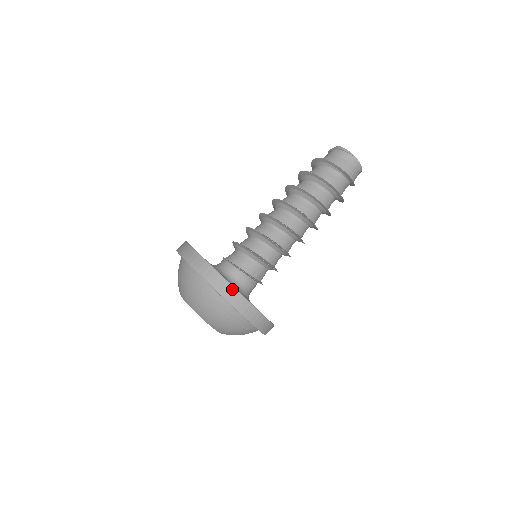
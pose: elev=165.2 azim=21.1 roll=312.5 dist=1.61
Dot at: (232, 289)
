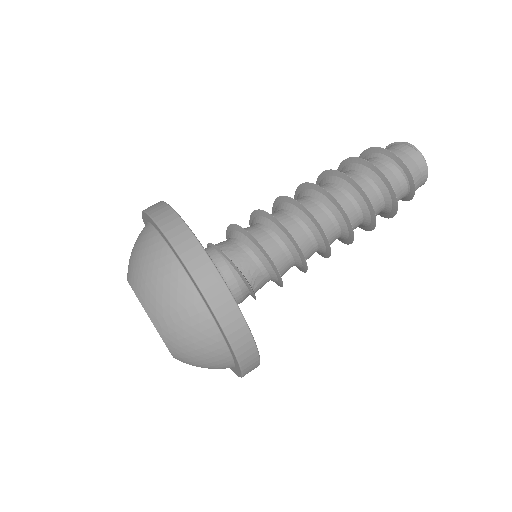
Dot at: (208, 263)
